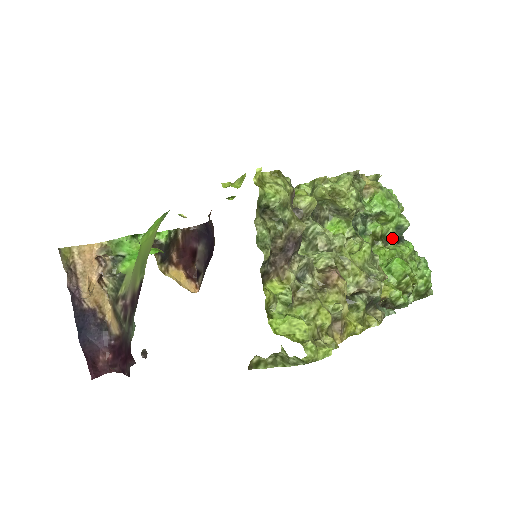
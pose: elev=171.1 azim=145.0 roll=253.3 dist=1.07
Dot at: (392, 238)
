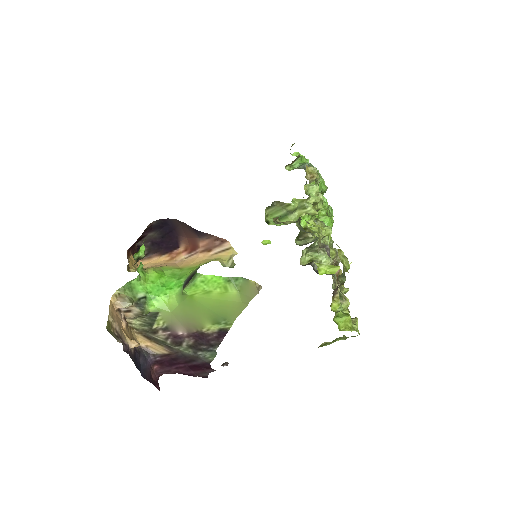
Dot at: occluded
